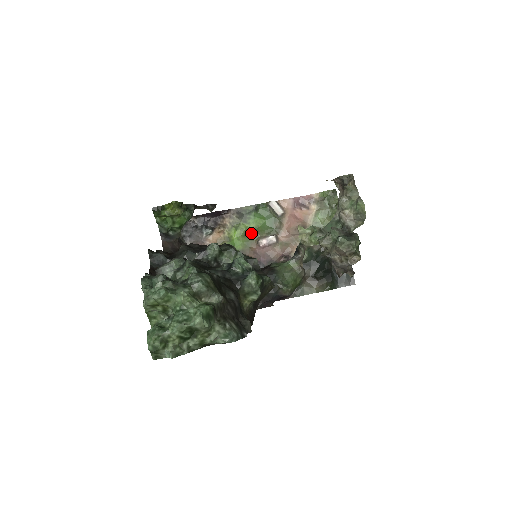
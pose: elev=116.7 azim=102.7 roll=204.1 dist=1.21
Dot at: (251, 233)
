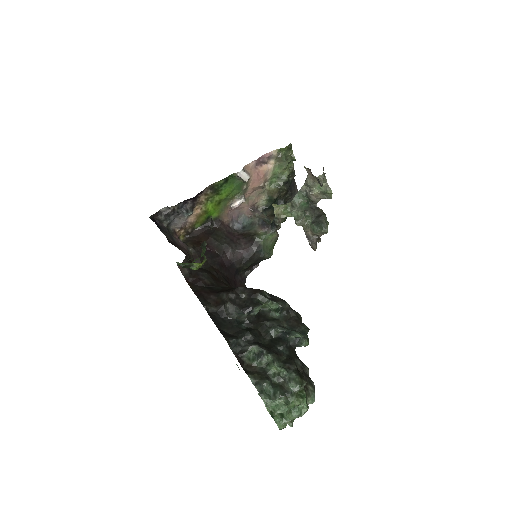
Dot at: (223, 200)
